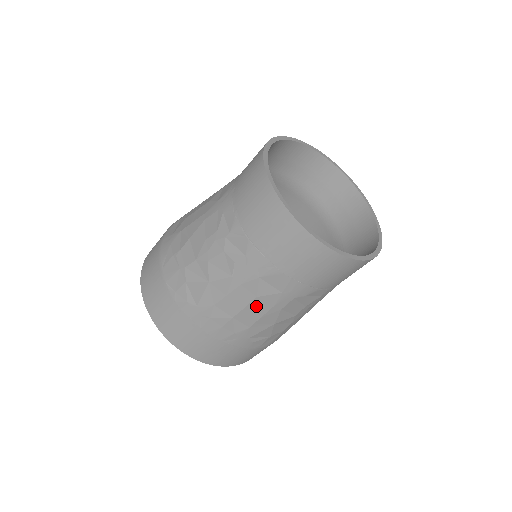
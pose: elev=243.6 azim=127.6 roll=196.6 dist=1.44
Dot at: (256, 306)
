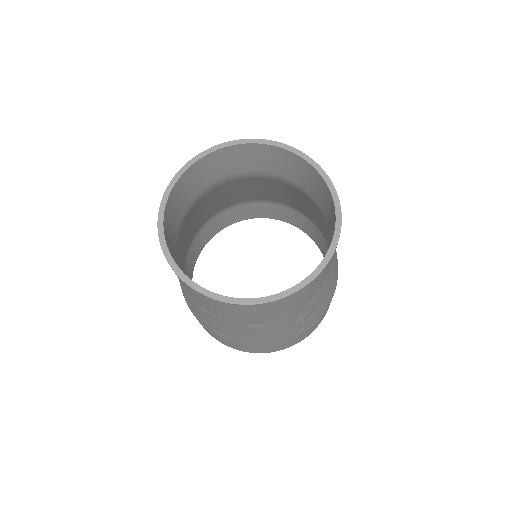
Dot at: (266, 331)
